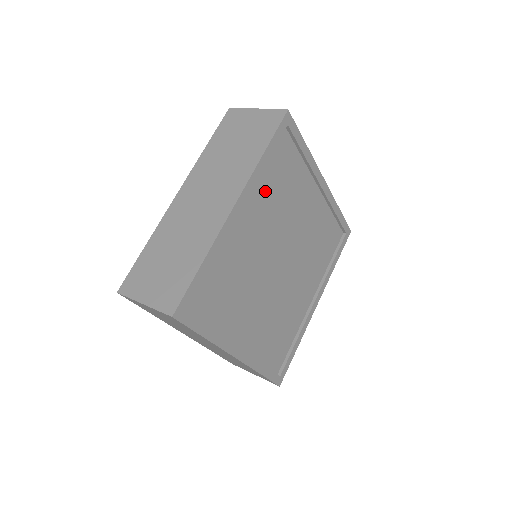
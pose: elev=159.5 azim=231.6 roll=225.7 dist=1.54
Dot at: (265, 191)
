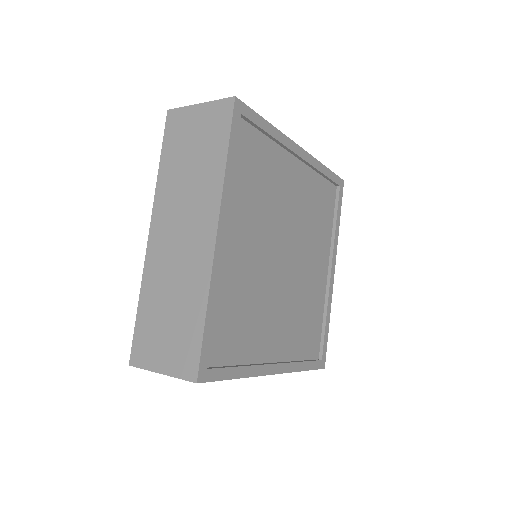
Dot at: (243, 198)
